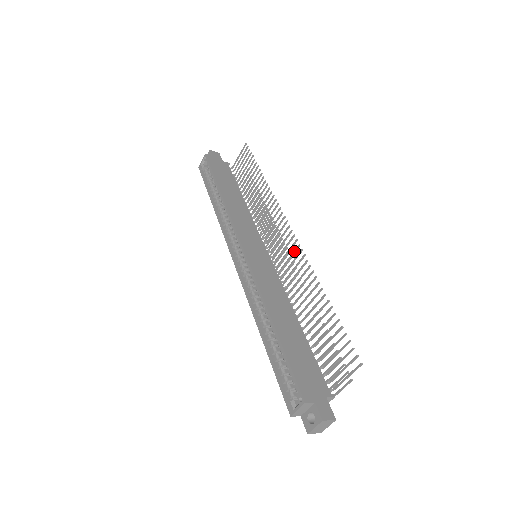
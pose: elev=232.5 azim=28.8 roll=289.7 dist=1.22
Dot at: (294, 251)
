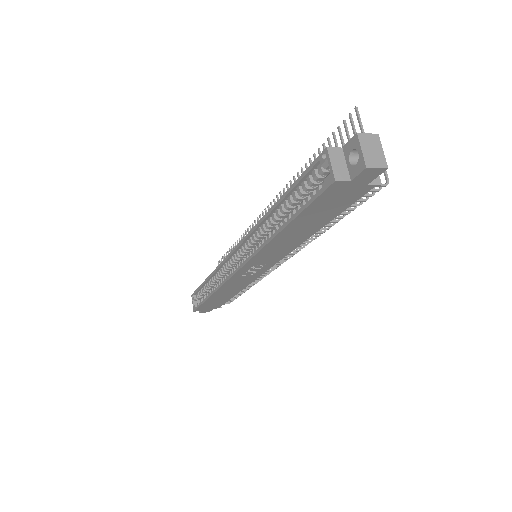
Dot at: occluded
